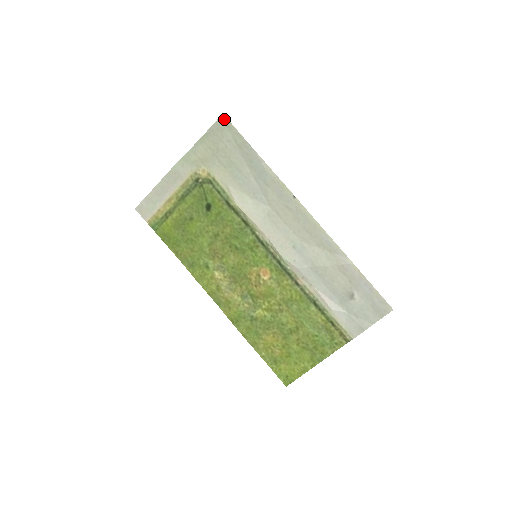
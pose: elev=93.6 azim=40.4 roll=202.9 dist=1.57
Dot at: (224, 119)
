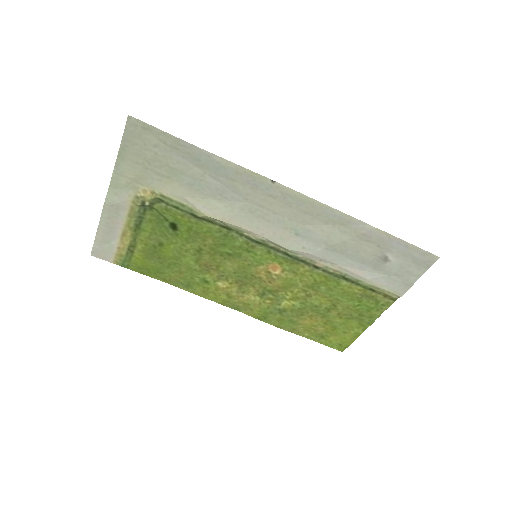
Dot at: (134, 121)
